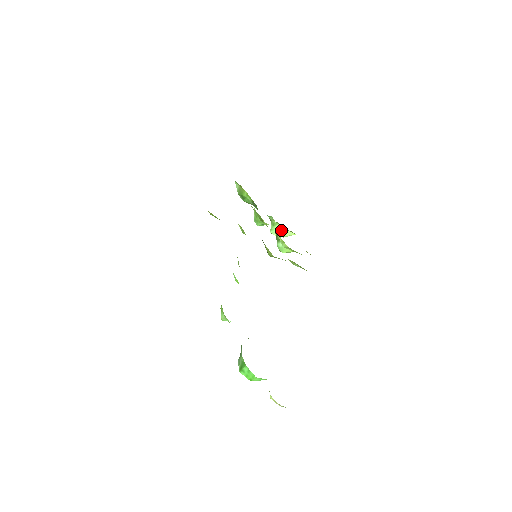
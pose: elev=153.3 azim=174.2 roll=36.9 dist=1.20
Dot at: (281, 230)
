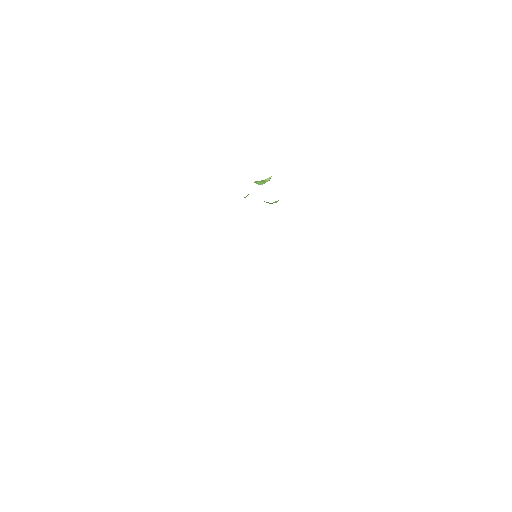
Dot at: (262, 181)
